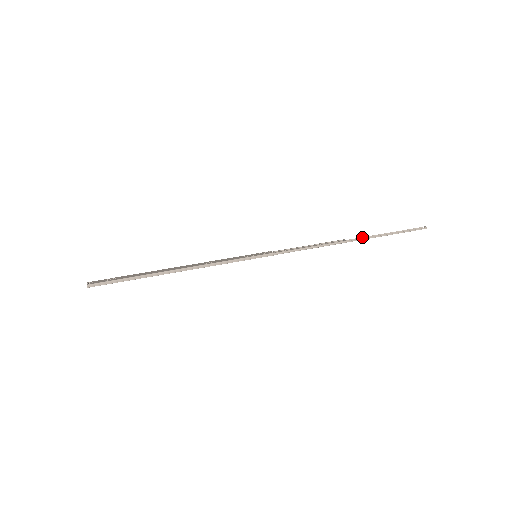
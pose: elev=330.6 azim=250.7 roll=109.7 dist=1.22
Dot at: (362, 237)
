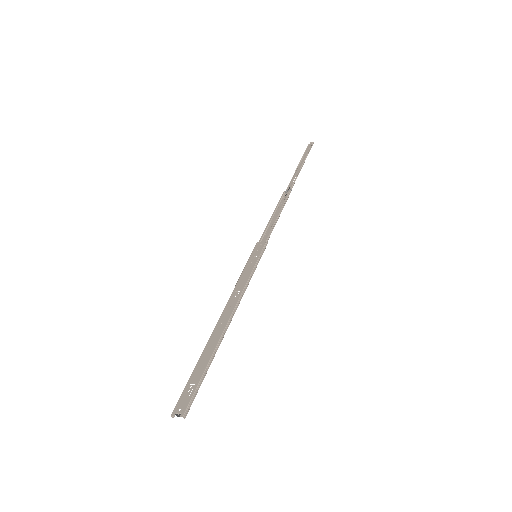
Dot at: (291, 180)
